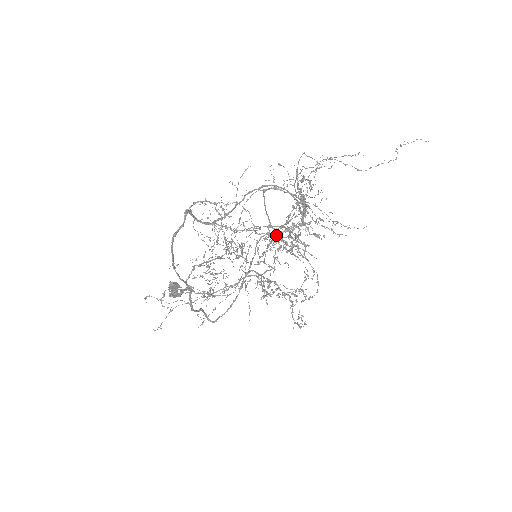
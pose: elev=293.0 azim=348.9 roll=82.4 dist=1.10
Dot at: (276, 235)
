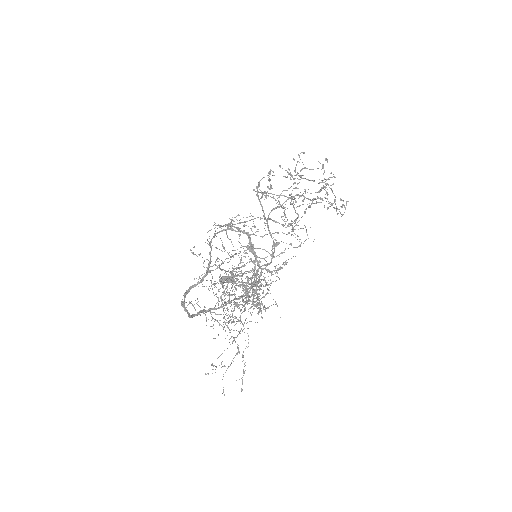
Dot at: (268, 175)
